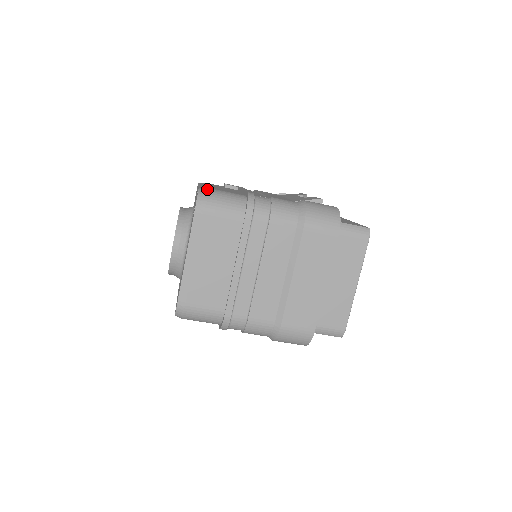
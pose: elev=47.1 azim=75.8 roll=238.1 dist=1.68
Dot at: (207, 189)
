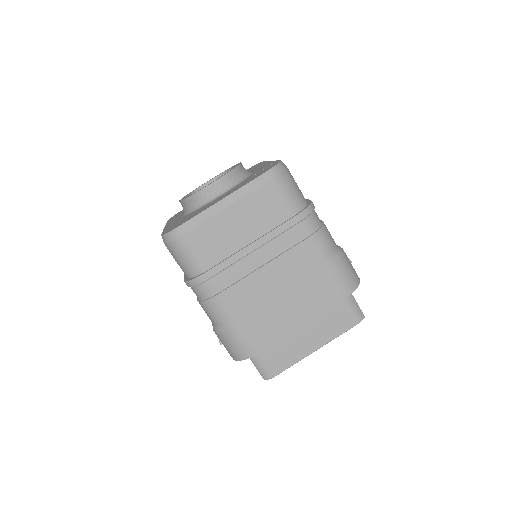
Dot at: occluded
